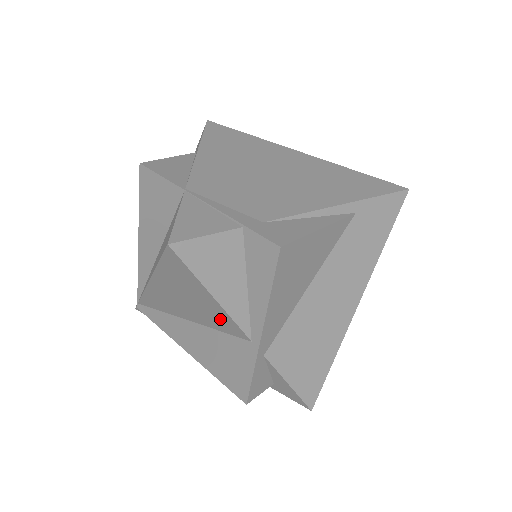
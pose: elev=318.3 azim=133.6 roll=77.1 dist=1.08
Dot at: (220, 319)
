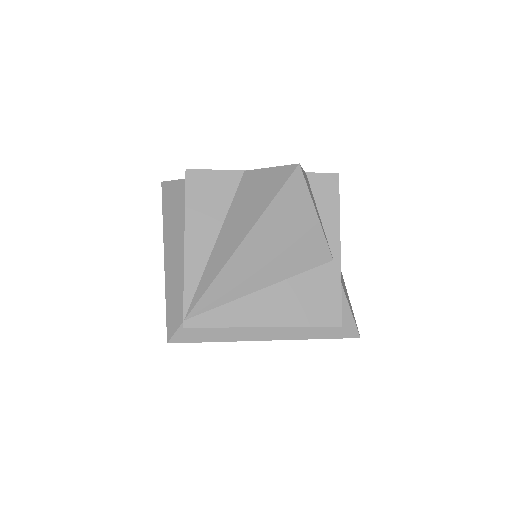
Dot at: (310, 248)
